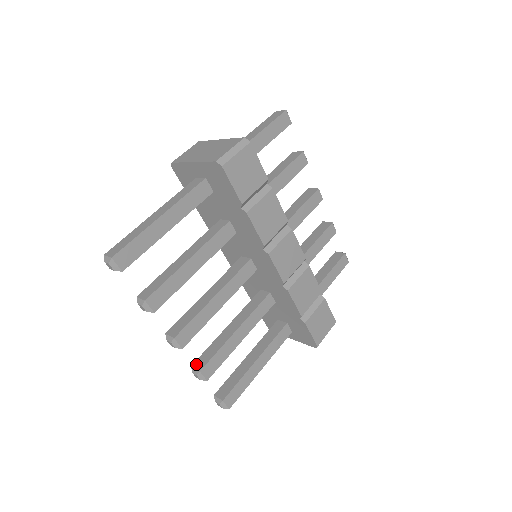
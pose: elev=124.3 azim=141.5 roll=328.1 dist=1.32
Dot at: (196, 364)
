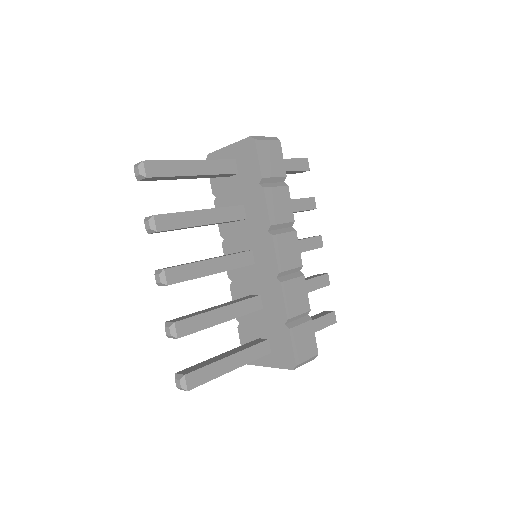
Dot at: (171, 320)
